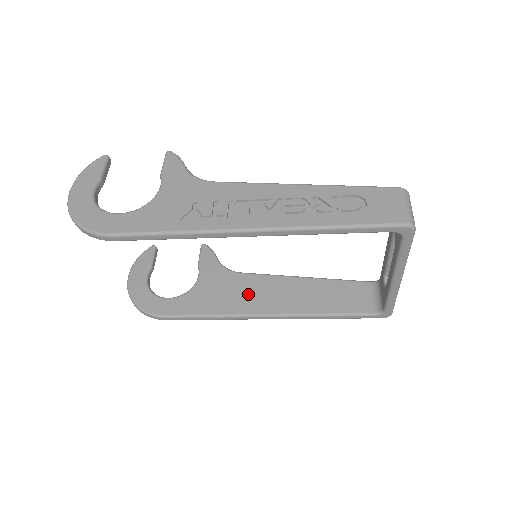
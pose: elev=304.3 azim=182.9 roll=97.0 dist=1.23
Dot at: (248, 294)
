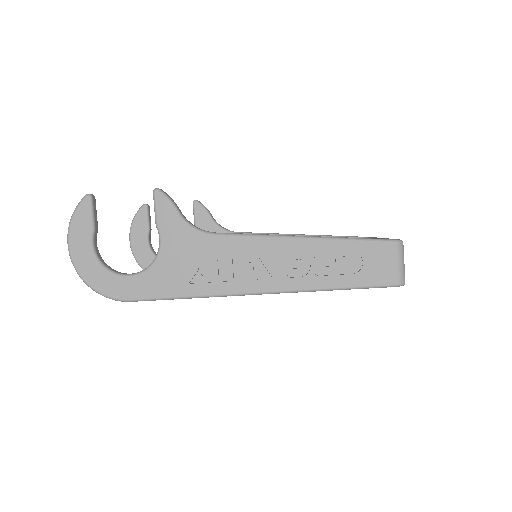
Dot at: occluded
